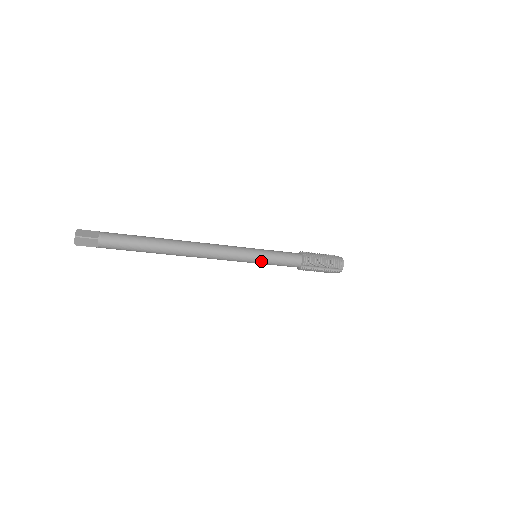
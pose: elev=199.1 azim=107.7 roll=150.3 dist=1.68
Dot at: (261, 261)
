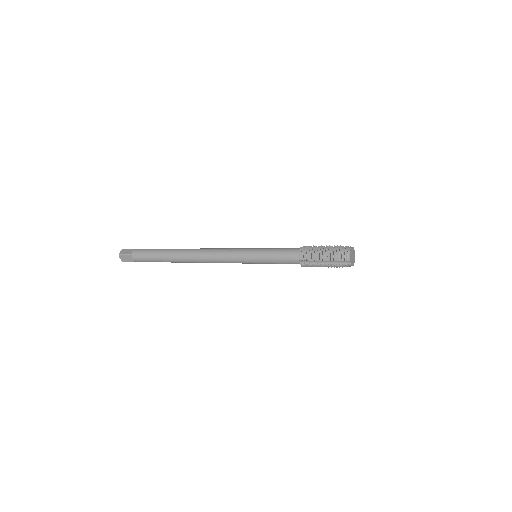
Dot at: (257, 261)
